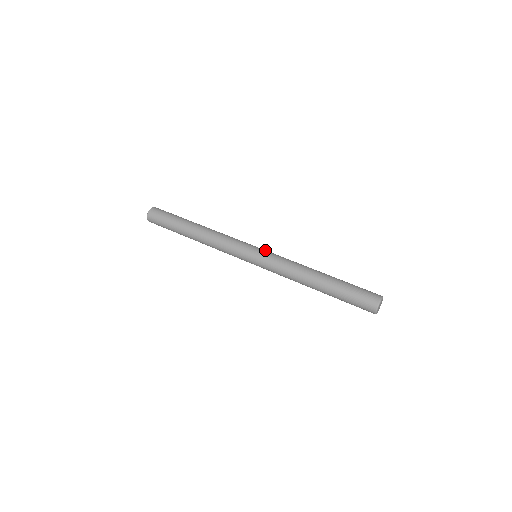
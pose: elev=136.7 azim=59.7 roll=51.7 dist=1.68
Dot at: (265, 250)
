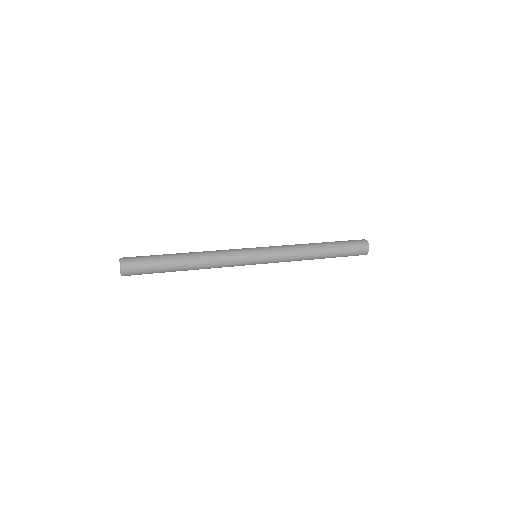
Dot at: occluded
